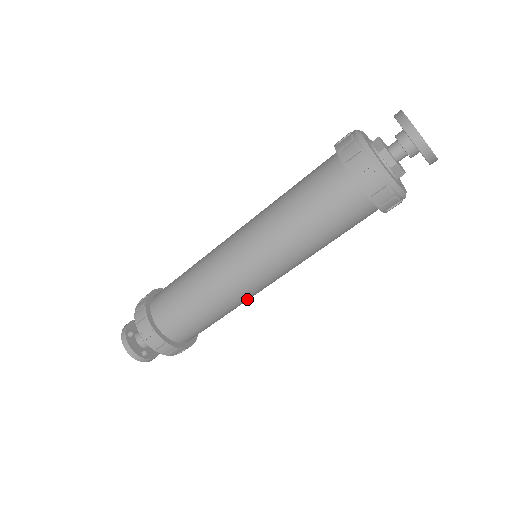
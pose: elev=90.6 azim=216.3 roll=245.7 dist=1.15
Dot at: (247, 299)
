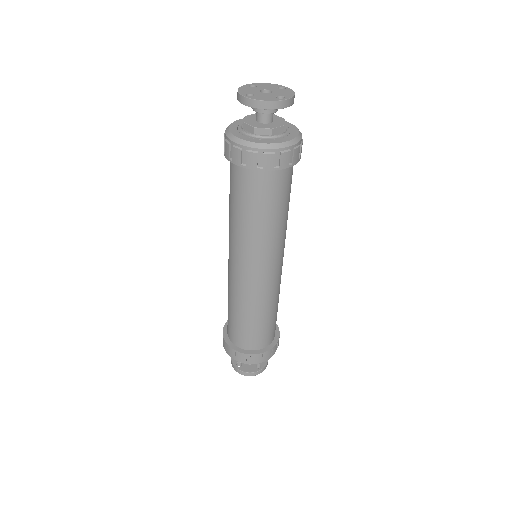
Dot at: (279, 284)
